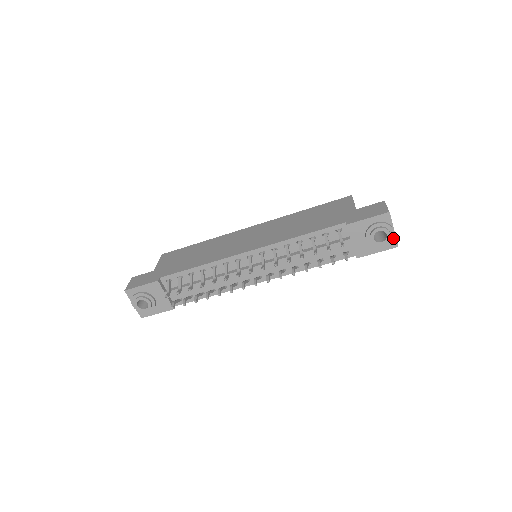
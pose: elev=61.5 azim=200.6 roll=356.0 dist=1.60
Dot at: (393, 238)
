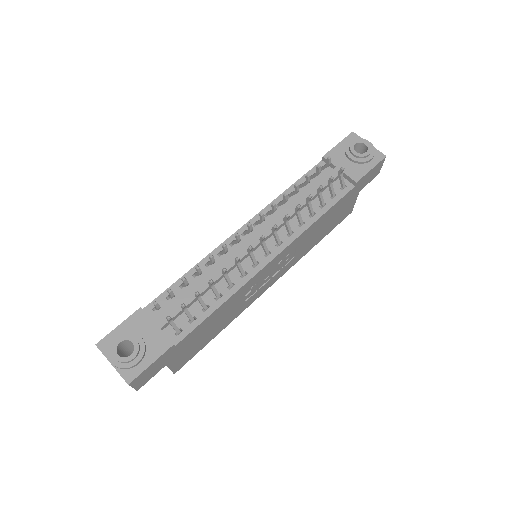
Dot at: (375, 151)
